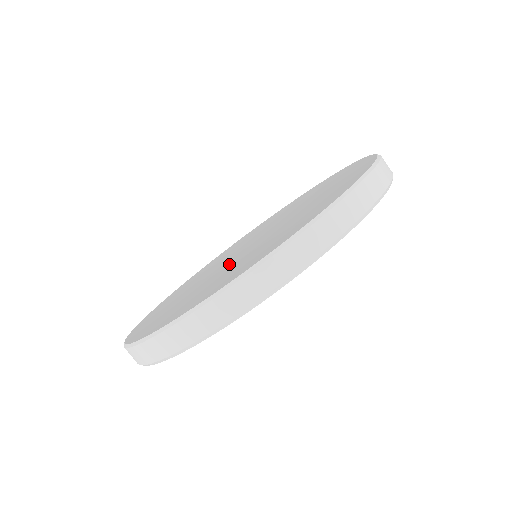
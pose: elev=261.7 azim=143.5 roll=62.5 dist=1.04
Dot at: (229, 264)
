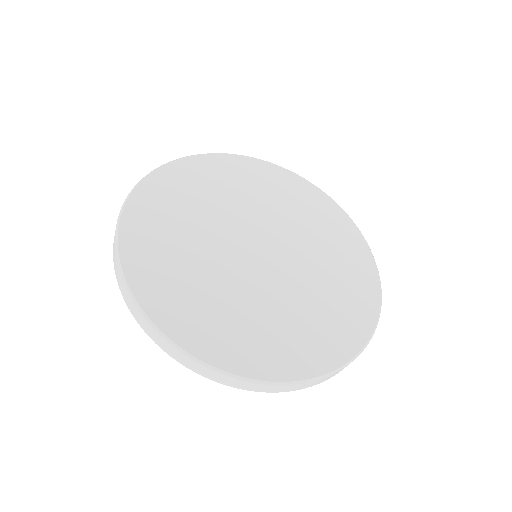
Dot at: (228, 255)
